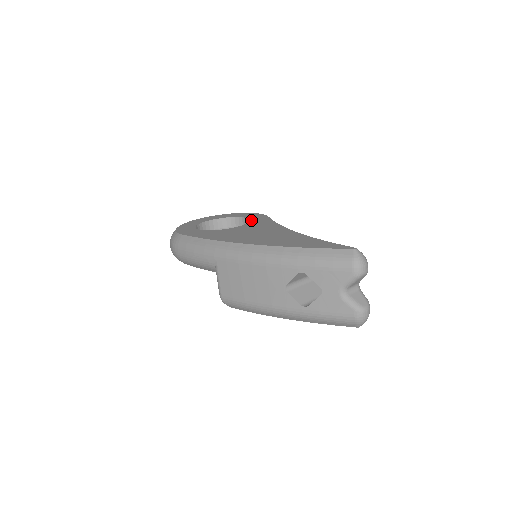
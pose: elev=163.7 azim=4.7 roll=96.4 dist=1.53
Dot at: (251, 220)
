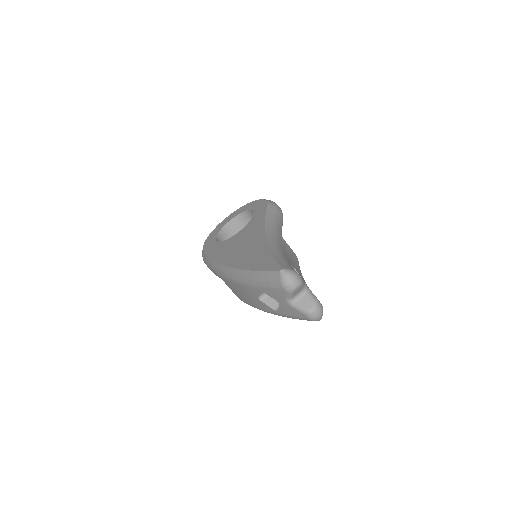
Dot at: (253, 217)
